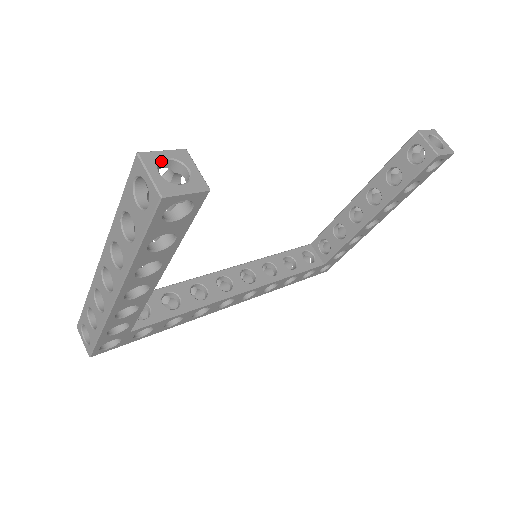
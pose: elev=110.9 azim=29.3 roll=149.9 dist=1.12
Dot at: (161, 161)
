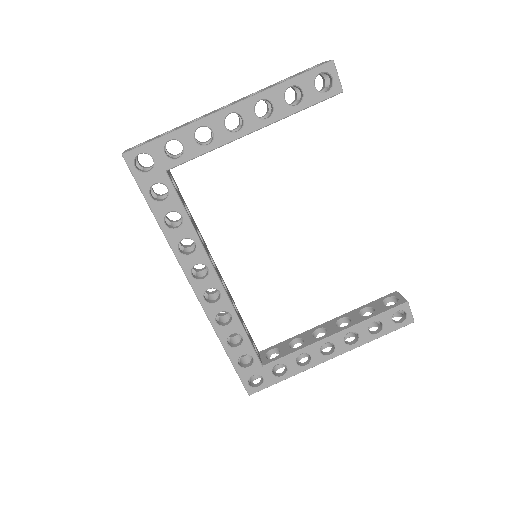
Dot at: occluded
